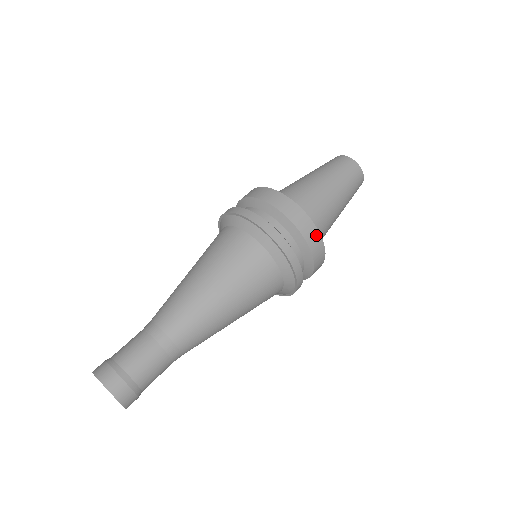
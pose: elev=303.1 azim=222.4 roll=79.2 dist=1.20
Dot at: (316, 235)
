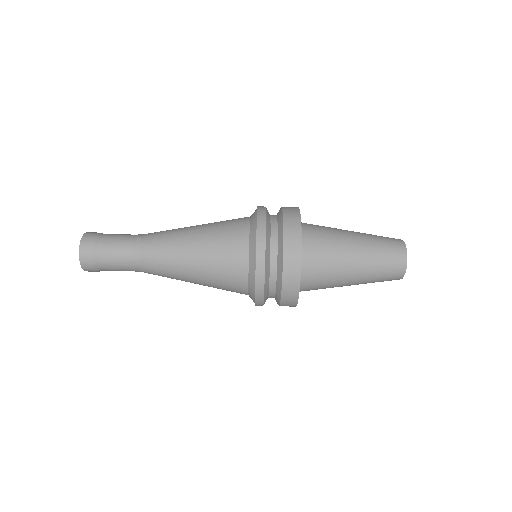
Dot at: (294, 299)
